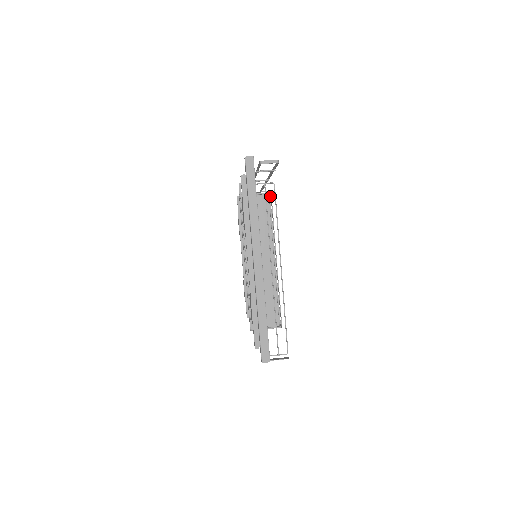
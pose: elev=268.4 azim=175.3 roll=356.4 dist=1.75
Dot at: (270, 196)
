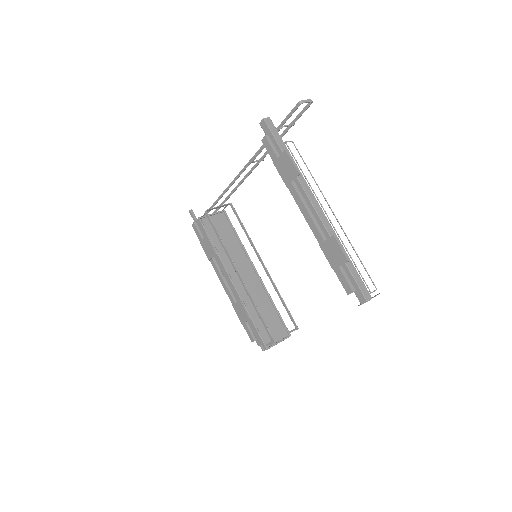
Dot at: (226, 213)
